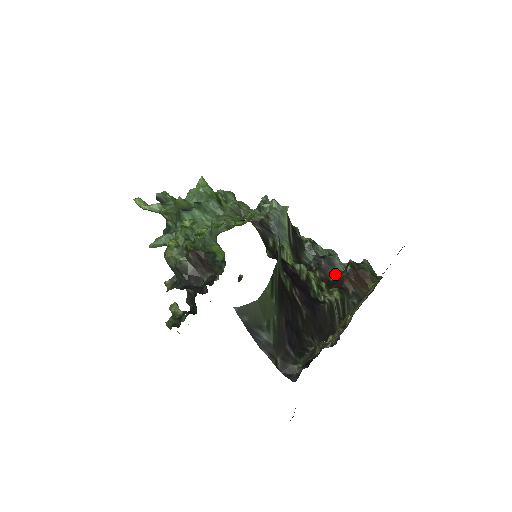
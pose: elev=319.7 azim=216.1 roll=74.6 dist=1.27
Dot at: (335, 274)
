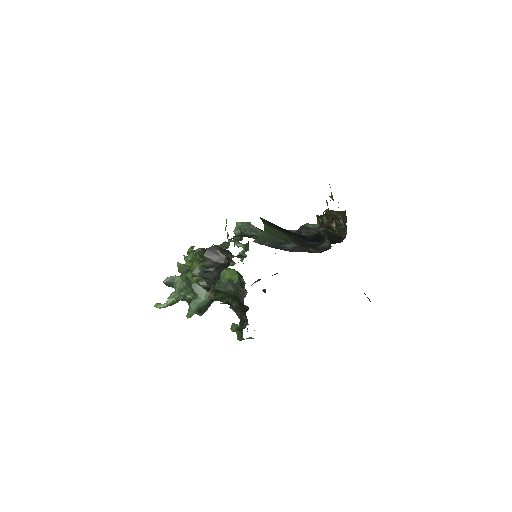
Dot at: occluded
